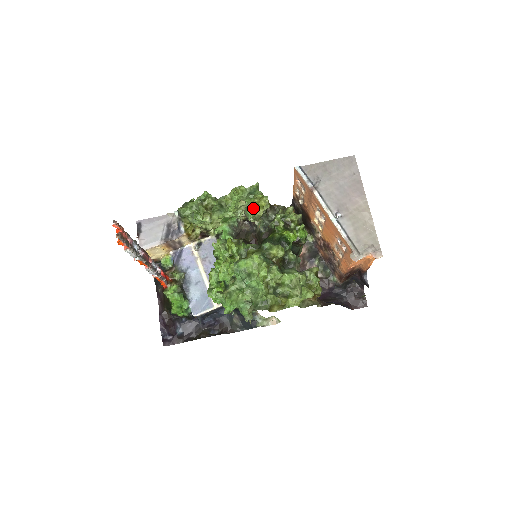
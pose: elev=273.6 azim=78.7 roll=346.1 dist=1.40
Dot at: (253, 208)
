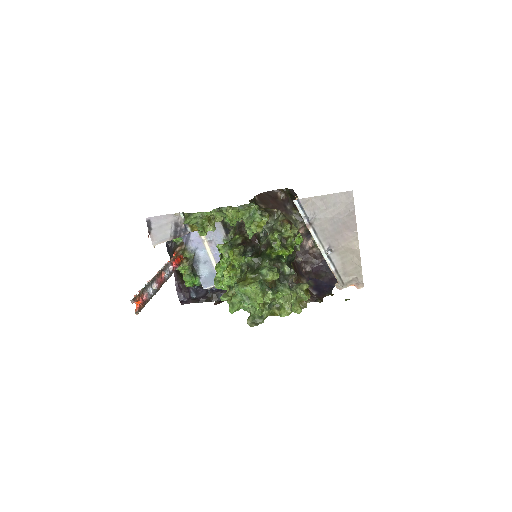
Dot at: (252, 232)
